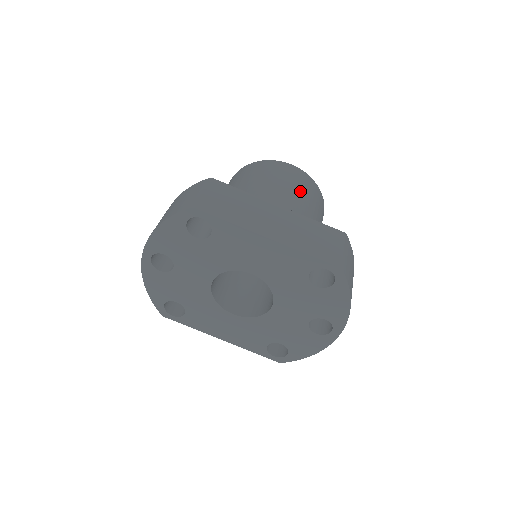
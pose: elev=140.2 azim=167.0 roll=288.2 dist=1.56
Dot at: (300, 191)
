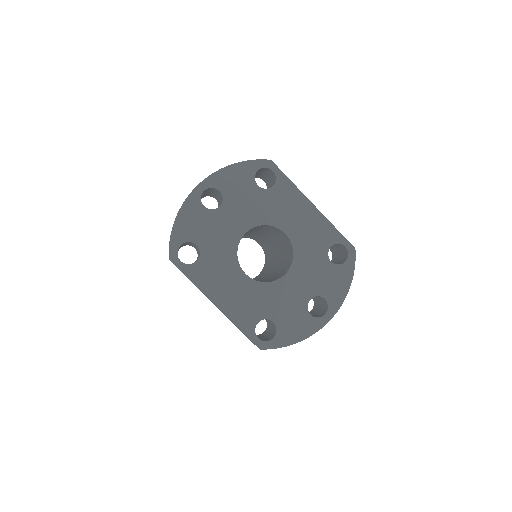
Dot at: occluded
